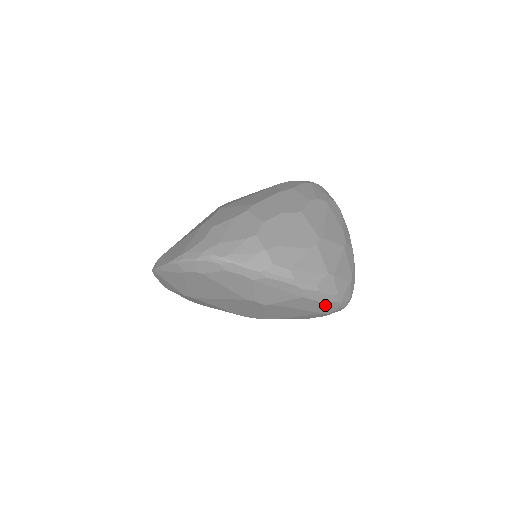
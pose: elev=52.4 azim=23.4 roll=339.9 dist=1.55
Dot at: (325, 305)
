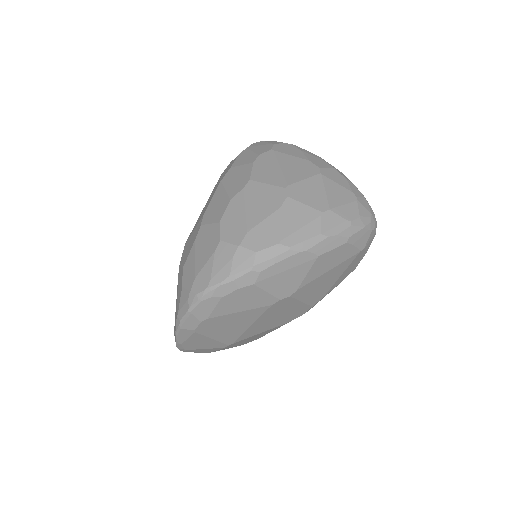
Dot at: (350, 244)
